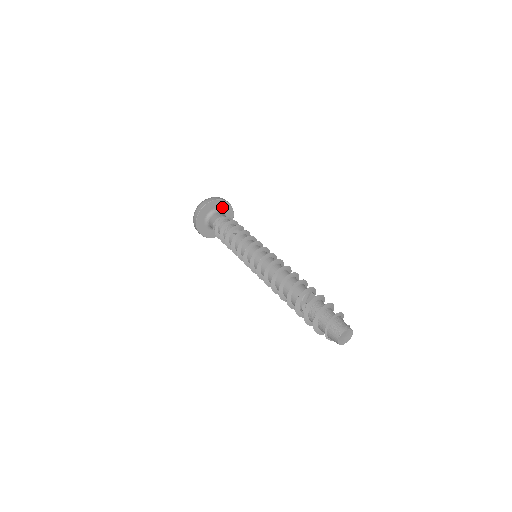
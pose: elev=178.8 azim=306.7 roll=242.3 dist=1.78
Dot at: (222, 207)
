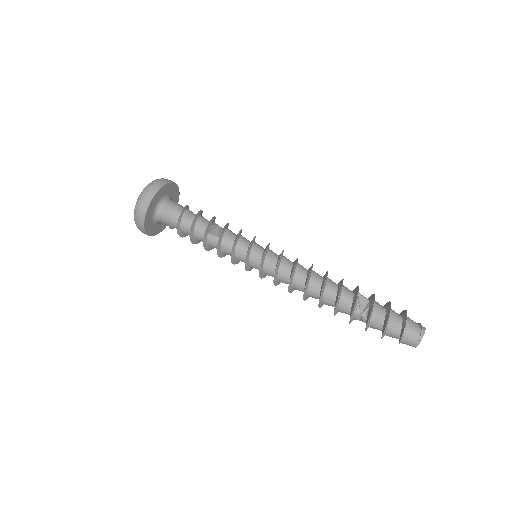
Dot at: (166, 192)
